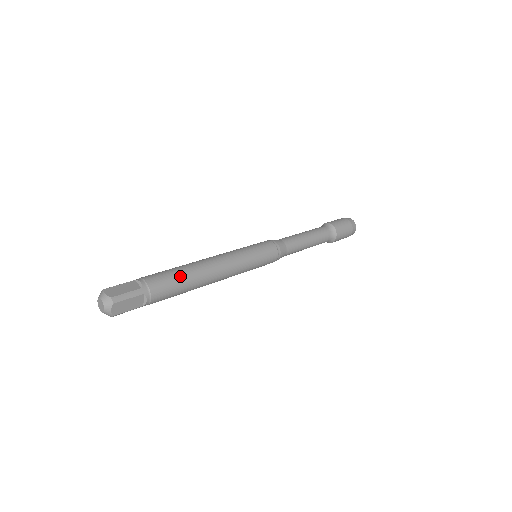
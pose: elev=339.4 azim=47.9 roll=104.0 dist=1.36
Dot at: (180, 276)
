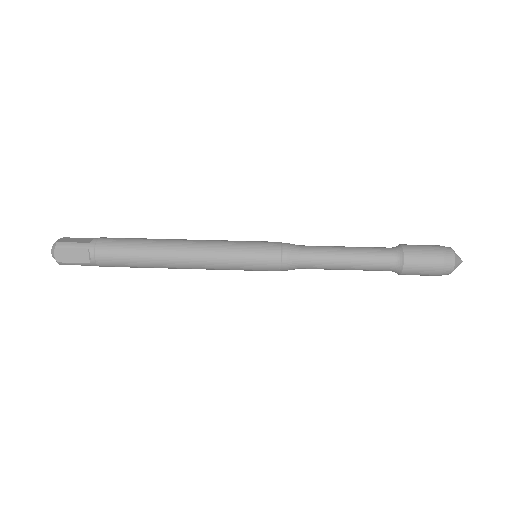
Dot at: (135, 265)
